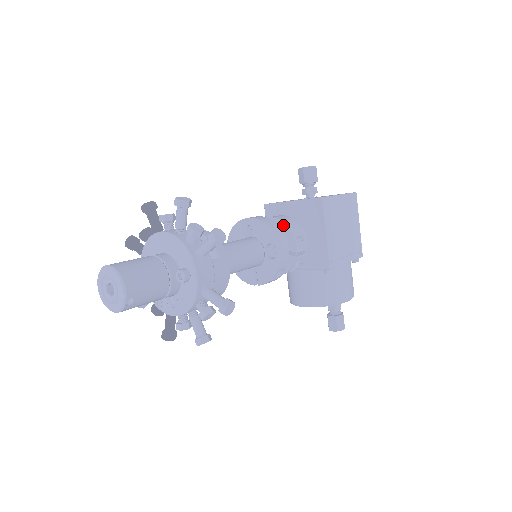
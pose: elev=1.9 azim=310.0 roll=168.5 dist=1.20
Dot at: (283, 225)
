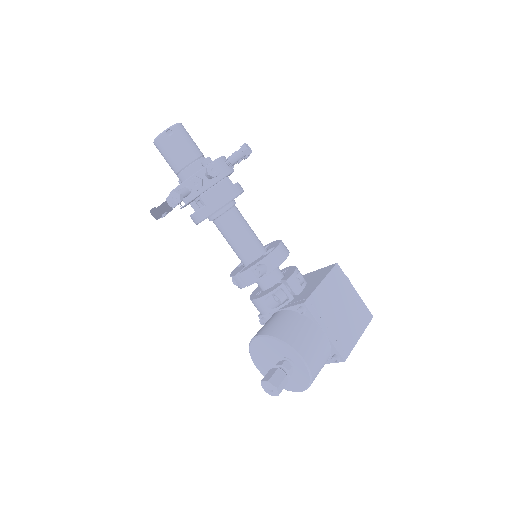
Dot at: (293, 267)
